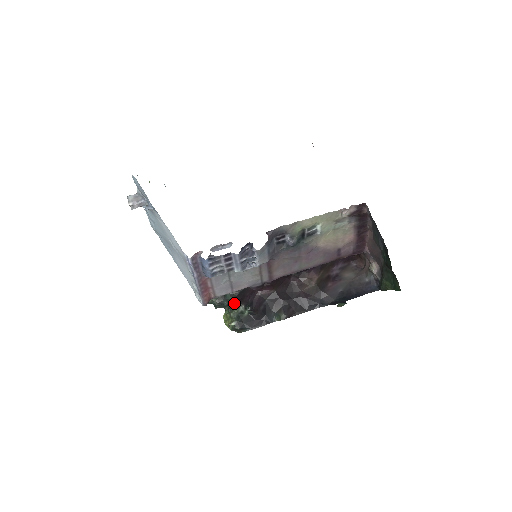
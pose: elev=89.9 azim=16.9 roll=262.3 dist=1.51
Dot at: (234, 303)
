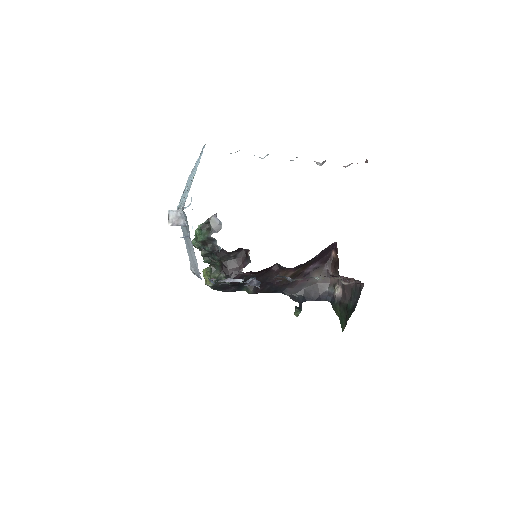
Dot at: (218, 264)
